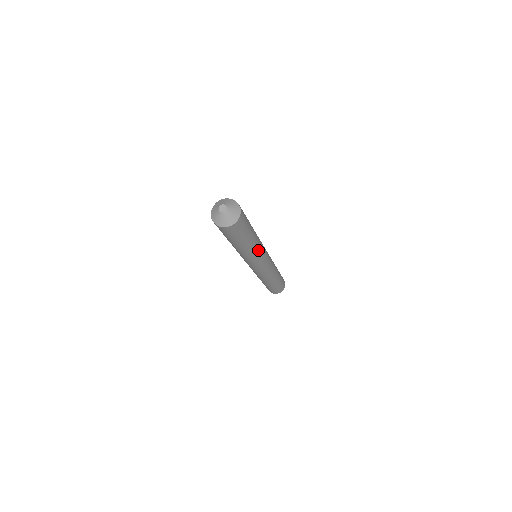
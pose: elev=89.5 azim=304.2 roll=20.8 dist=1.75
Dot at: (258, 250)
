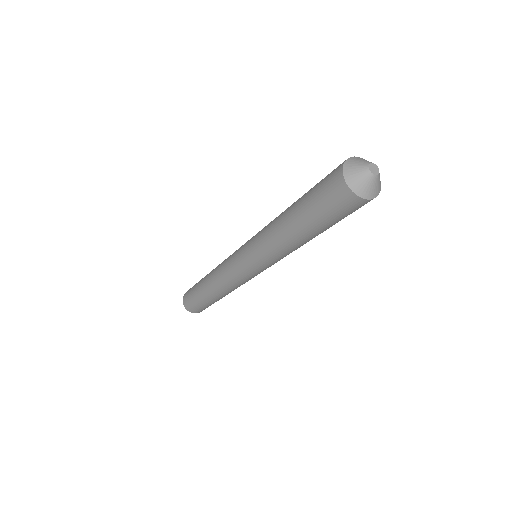
Dot at: occluded
